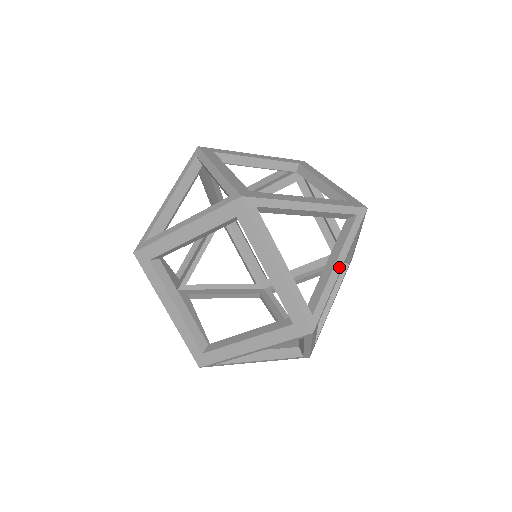
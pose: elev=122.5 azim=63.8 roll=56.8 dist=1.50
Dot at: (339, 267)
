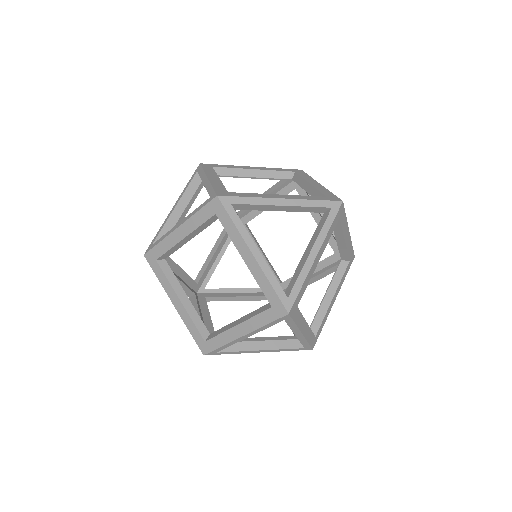
Dot at: (314, 255)
